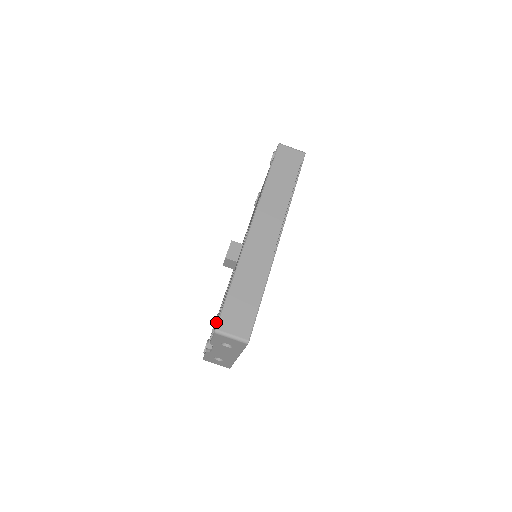
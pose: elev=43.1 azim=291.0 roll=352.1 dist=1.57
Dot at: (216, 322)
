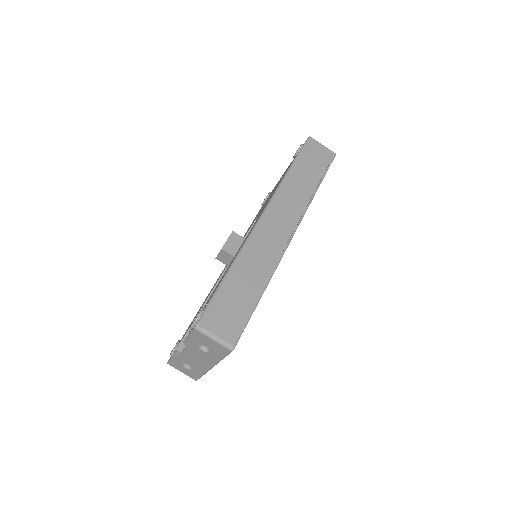
Dot at: (199, 316)
